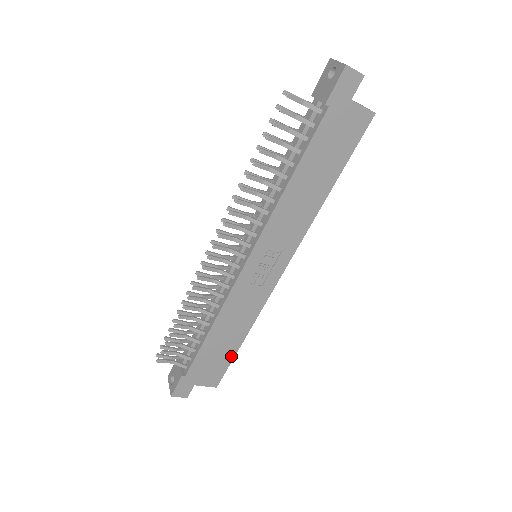
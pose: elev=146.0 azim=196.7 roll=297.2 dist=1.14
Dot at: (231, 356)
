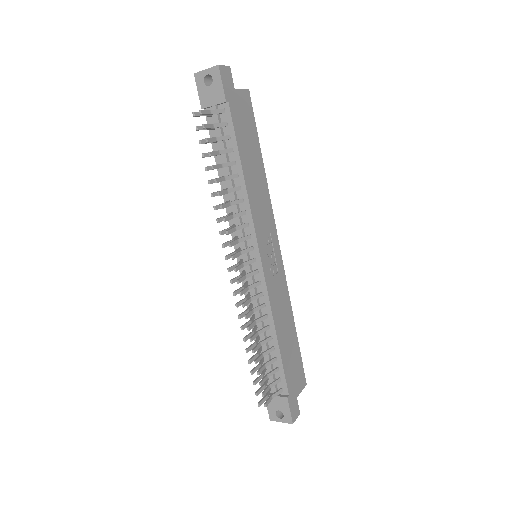
Dot at: (297, 348)
